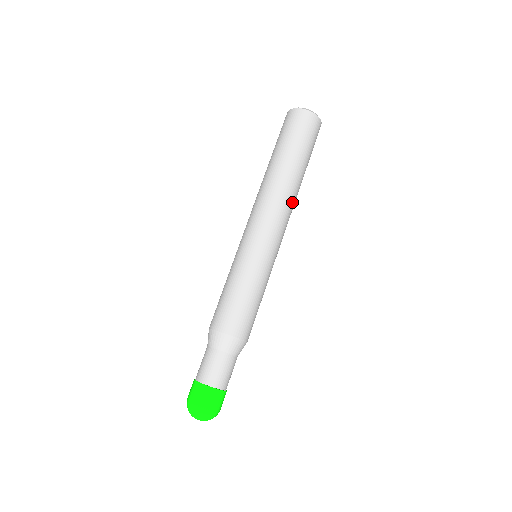
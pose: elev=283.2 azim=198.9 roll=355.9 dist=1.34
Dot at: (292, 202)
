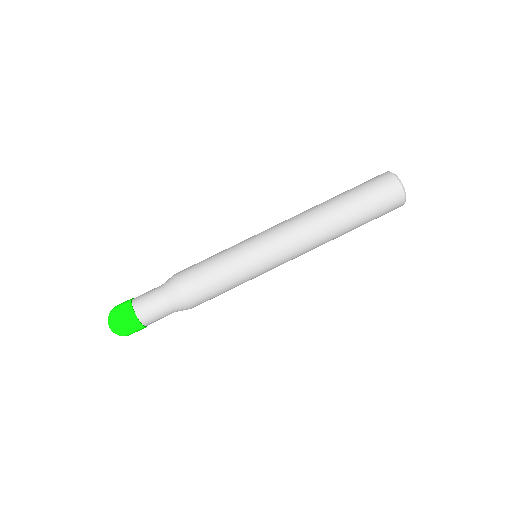
Dot at: (318, 237)
